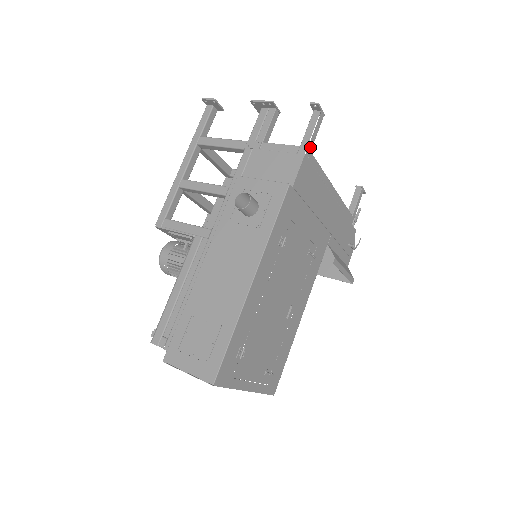
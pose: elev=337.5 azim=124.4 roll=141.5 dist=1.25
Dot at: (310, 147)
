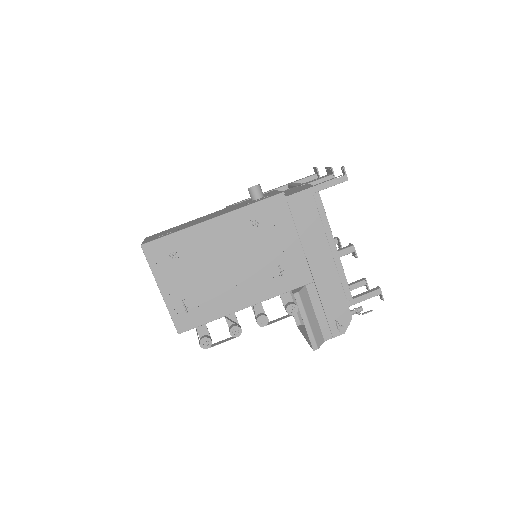
Dot at: (320, 188)
